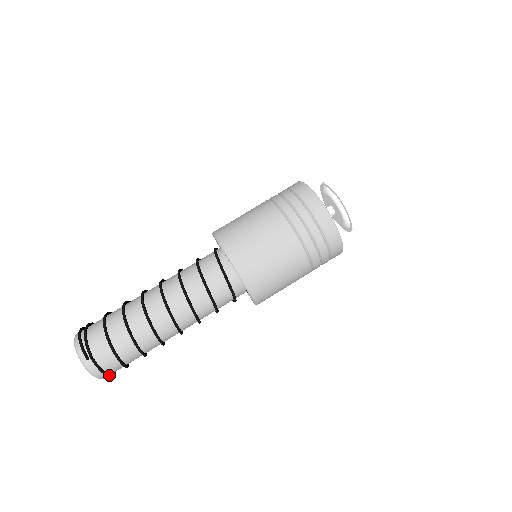
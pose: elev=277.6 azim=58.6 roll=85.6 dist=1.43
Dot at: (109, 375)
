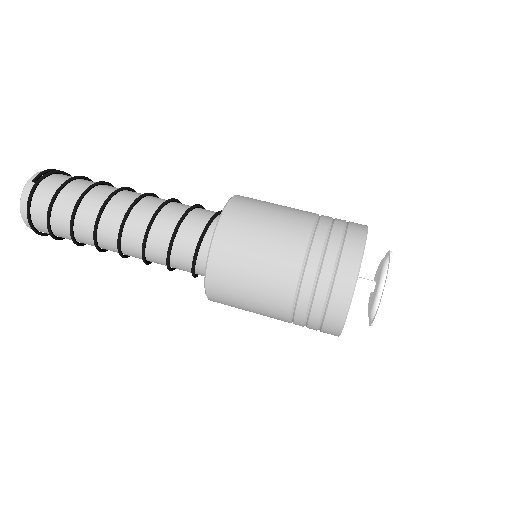
Dot at: (29, 216)
